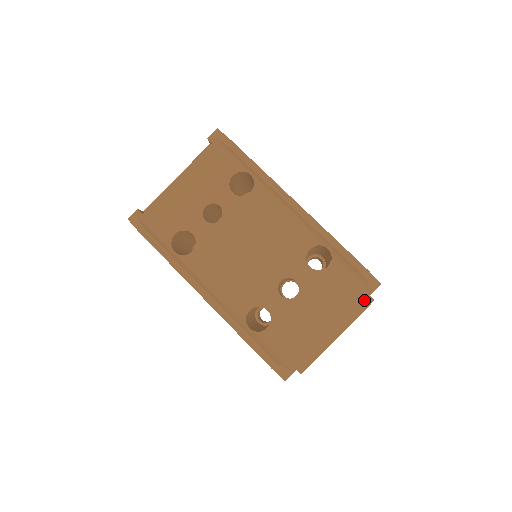
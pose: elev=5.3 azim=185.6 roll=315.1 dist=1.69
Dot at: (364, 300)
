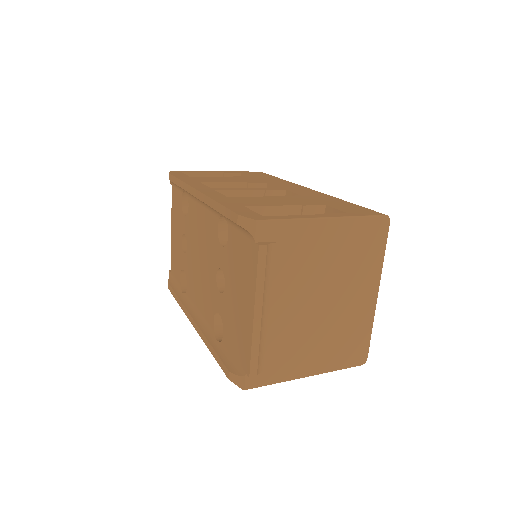
Dot at: (253, 253)
